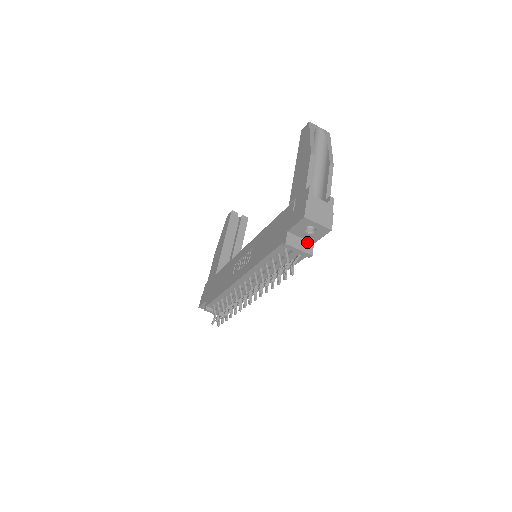
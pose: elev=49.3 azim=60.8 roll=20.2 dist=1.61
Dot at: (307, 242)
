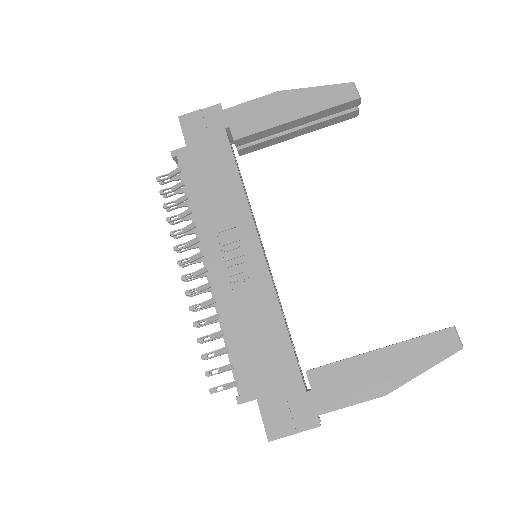
Dot at: occluded
